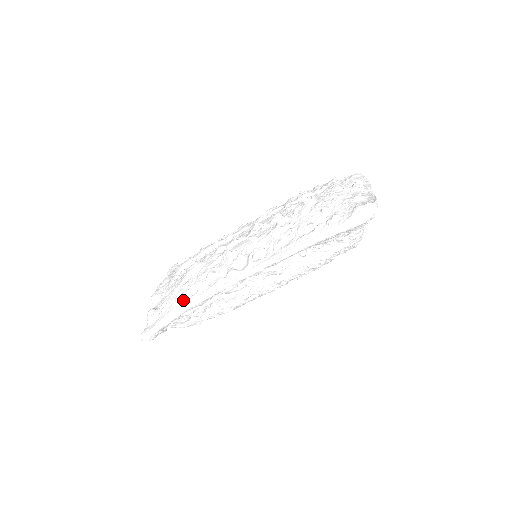
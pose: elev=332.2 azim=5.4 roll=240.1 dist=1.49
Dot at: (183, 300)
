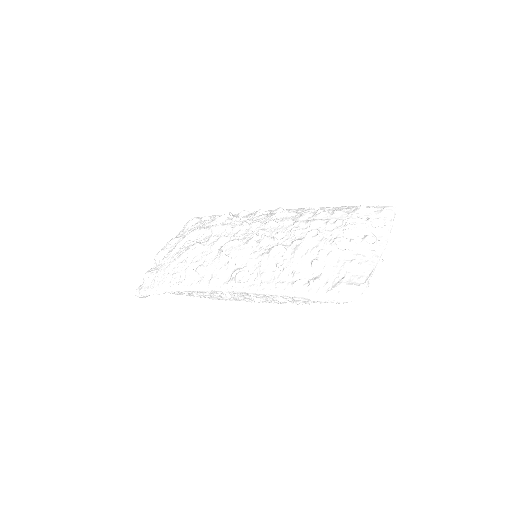
Dot at: (171, 282)
